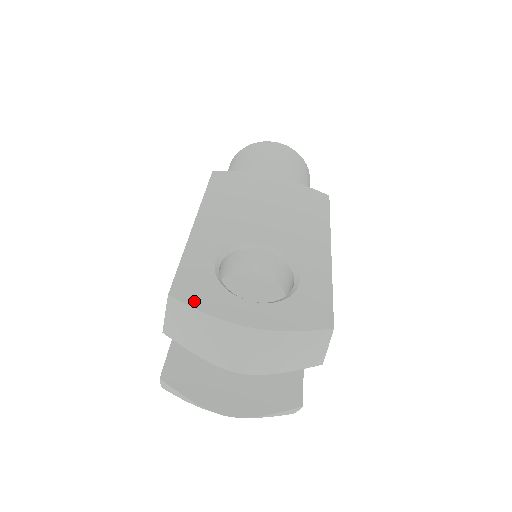
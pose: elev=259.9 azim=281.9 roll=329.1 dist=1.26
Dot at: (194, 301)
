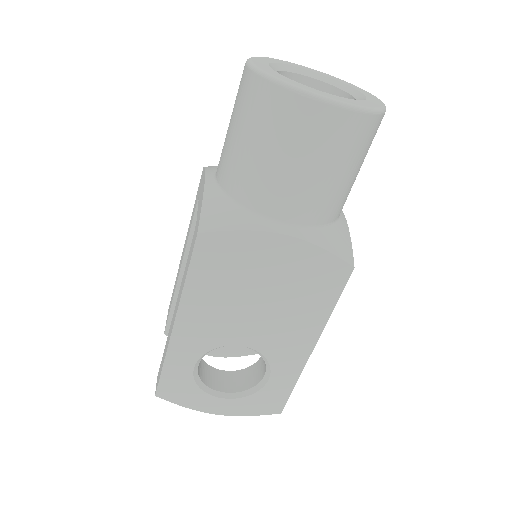
Dot at: (176, 400)
